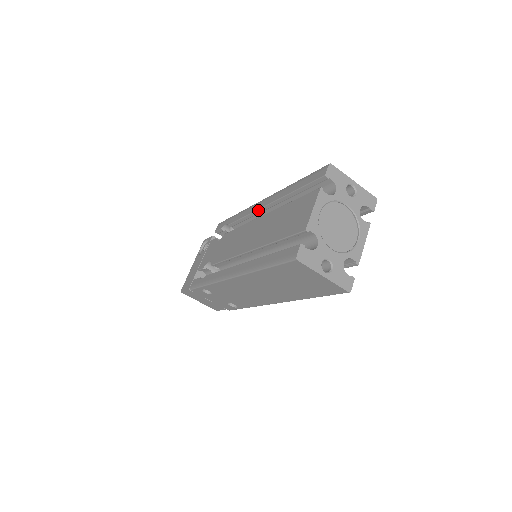
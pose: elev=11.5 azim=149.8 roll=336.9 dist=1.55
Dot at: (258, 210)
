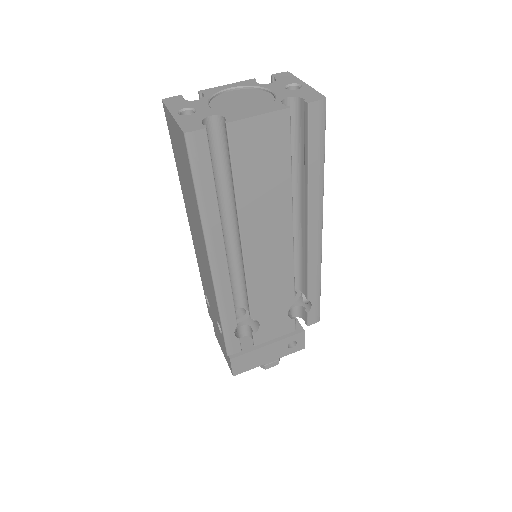
Dot at: occluded
